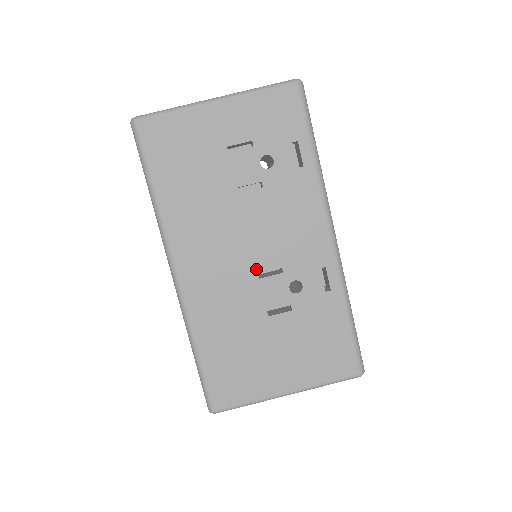
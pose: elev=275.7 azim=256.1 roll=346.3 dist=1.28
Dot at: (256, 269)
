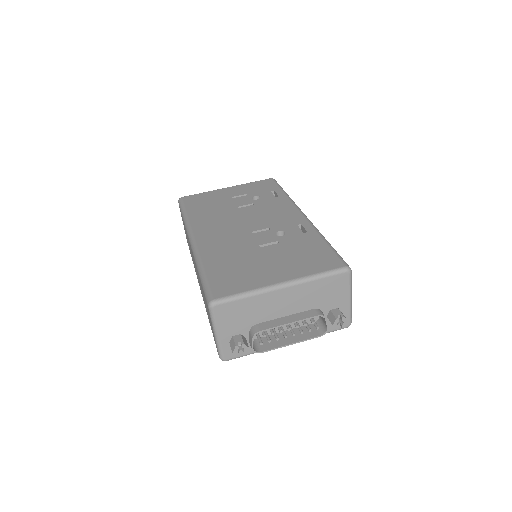
Dot at: (250, 230)
